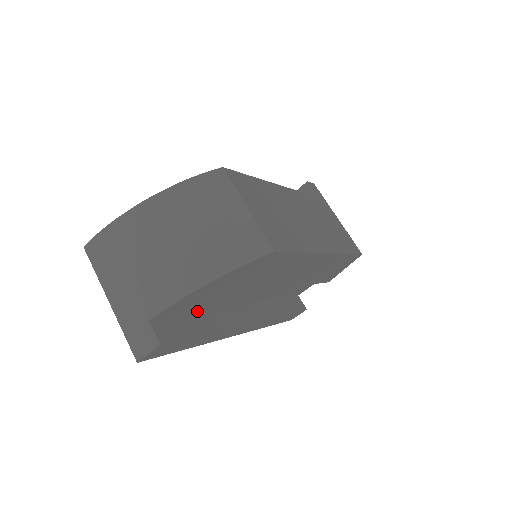
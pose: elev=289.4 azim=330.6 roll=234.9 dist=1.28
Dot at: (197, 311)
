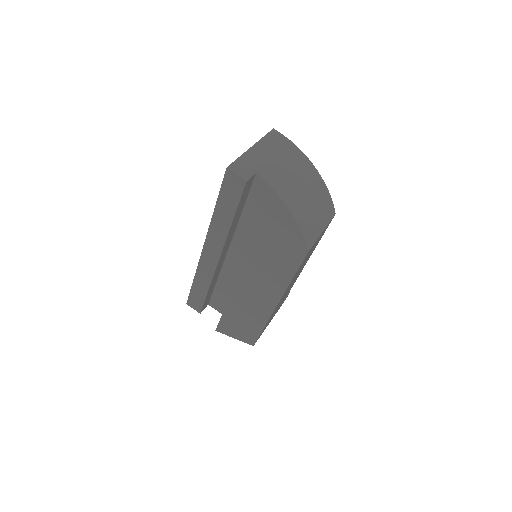
Dot at: (245, 210)
